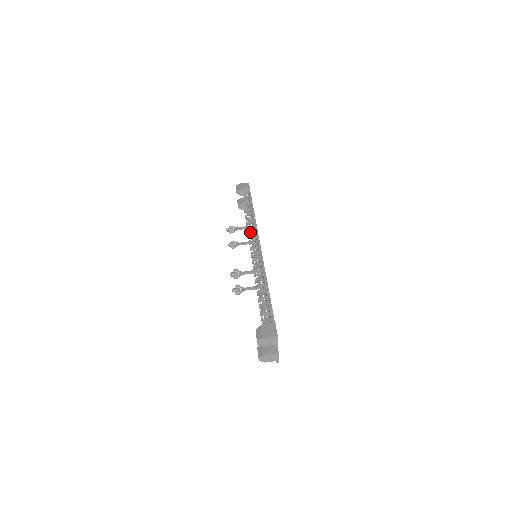
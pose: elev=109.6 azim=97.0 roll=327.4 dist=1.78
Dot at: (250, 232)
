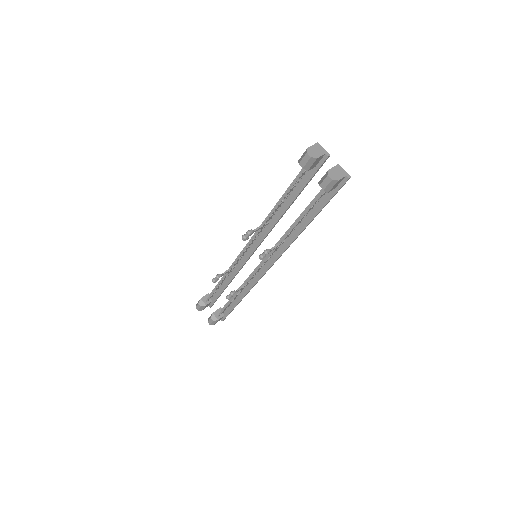
Dot at: (234, 262)
